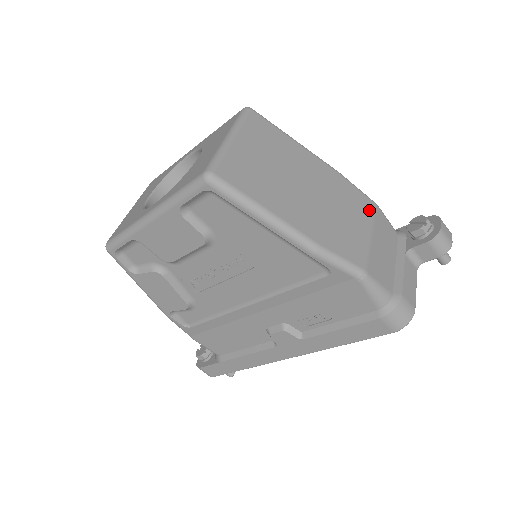
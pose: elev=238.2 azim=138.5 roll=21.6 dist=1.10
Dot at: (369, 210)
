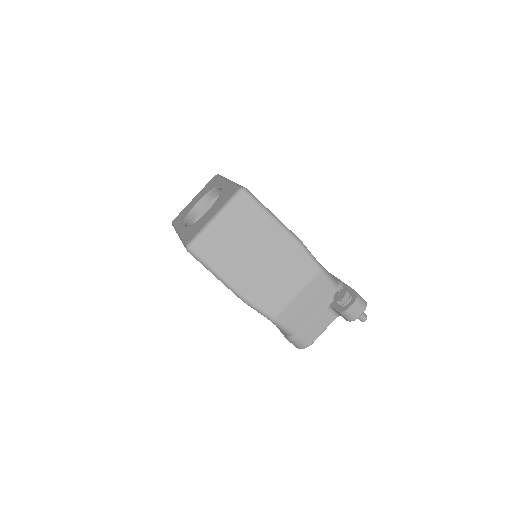
Dot at: (309, 275)
